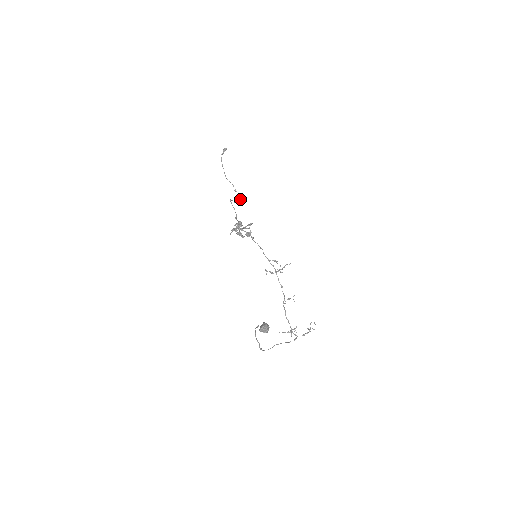
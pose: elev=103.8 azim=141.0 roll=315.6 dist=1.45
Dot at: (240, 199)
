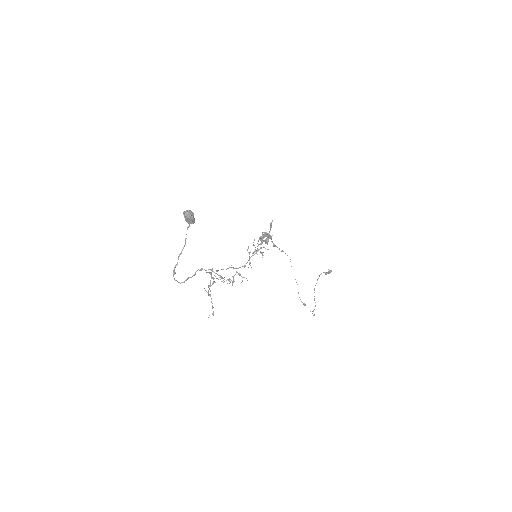
Dot at: occluded
